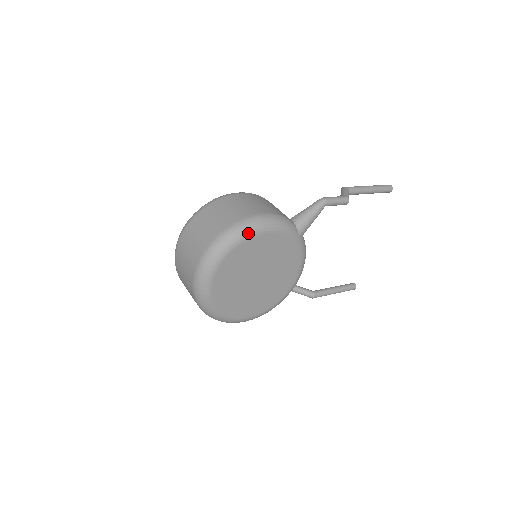
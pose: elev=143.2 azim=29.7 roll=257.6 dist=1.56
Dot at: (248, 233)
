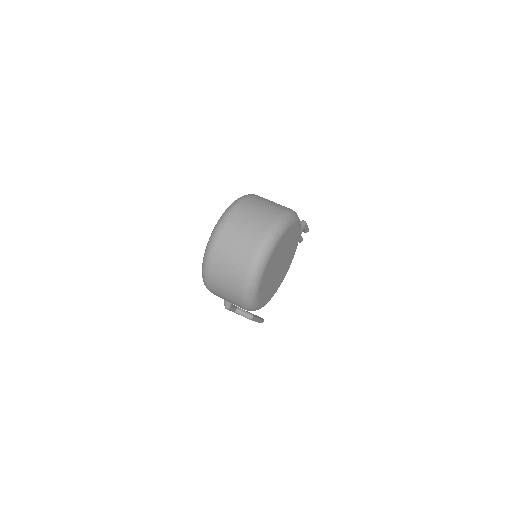
Dot at: (295, 219)
